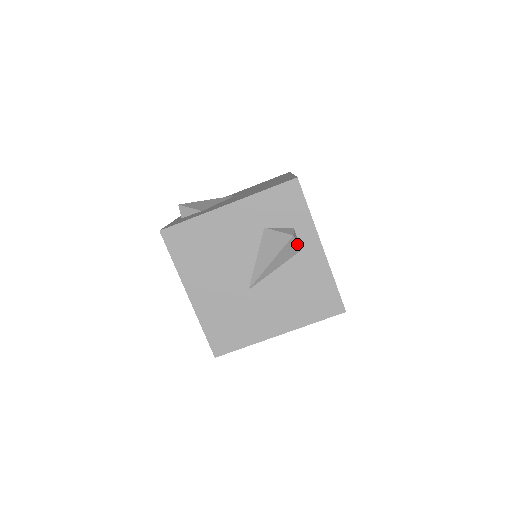
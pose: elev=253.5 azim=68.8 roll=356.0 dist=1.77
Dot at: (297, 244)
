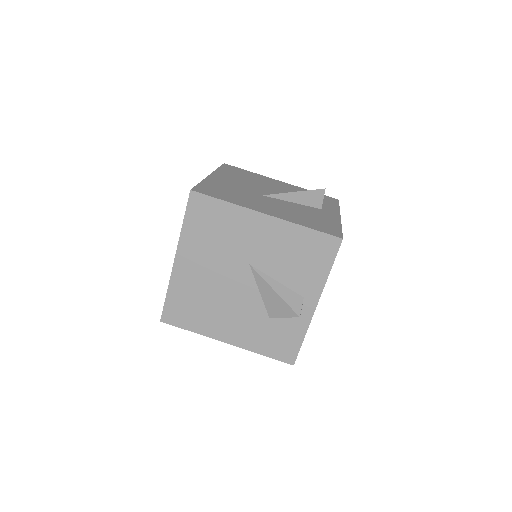
Dot at: occluded
